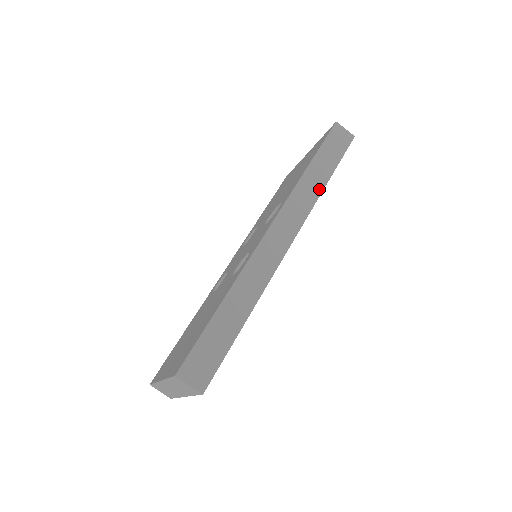
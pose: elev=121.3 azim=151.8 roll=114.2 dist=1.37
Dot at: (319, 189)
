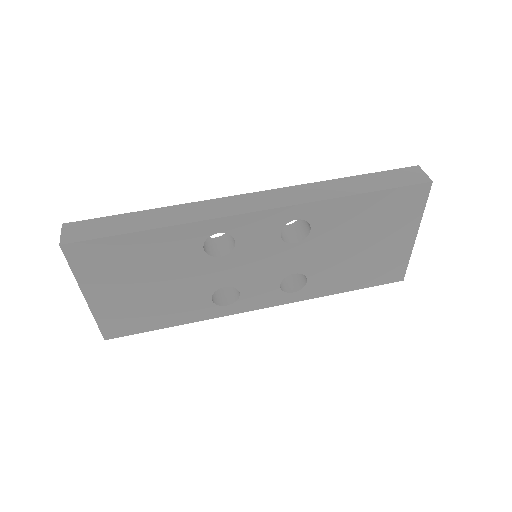
Dot at: (335, 195)
